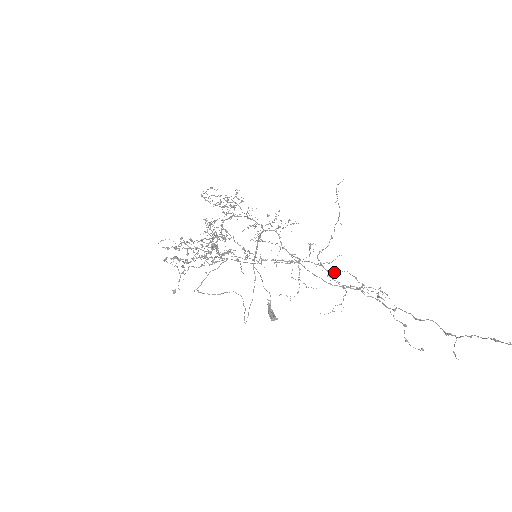
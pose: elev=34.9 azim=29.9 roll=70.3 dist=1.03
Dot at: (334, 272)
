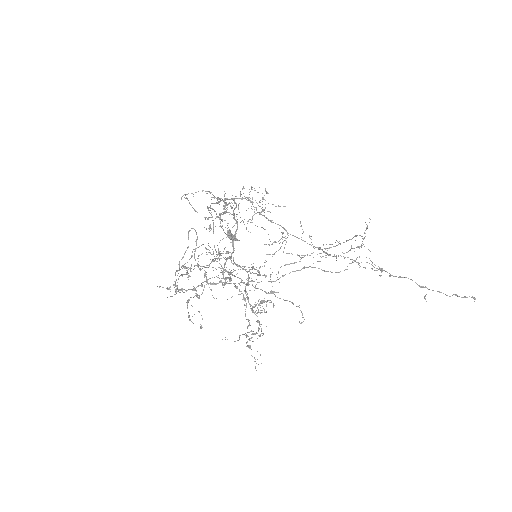
Dot at: occluded
